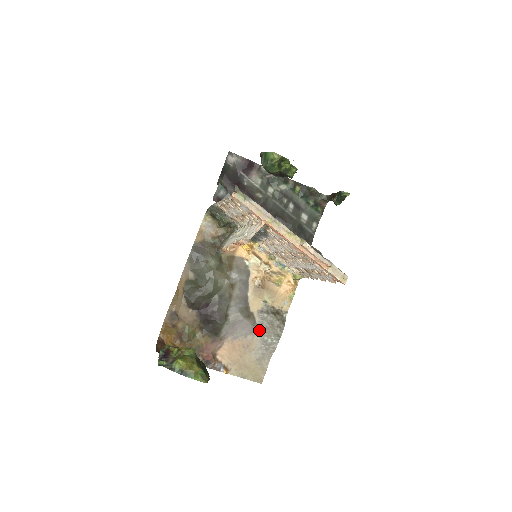
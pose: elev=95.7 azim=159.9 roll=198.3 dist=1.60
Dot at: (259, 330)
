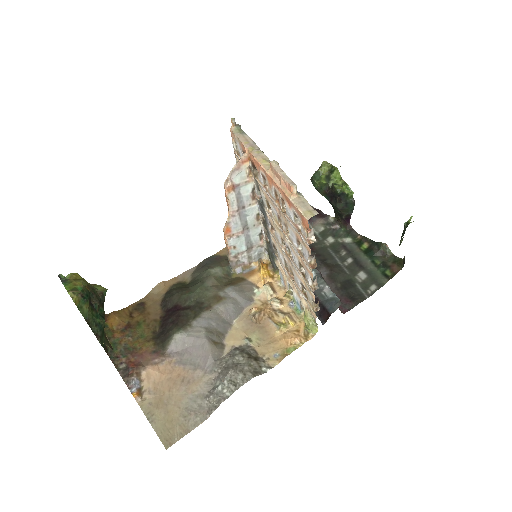
Dot at: (217, 370)
